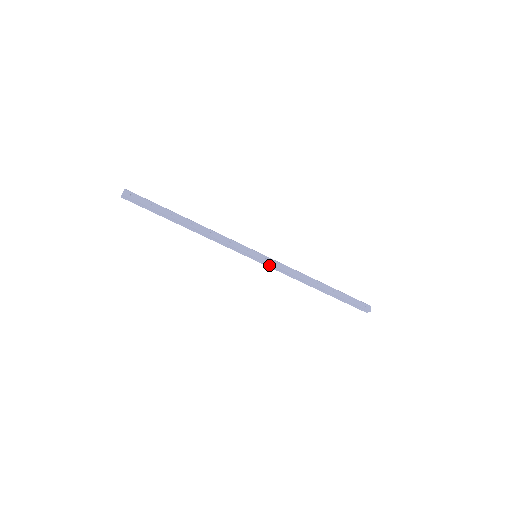
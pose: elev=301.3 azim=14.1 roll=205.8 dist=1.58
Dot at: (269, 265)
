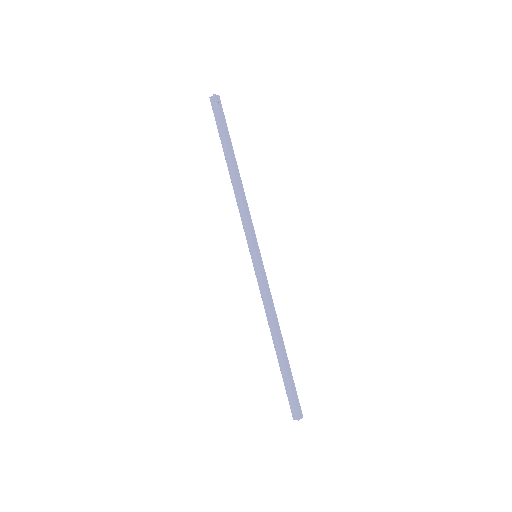
Dot at: (258, 275)
